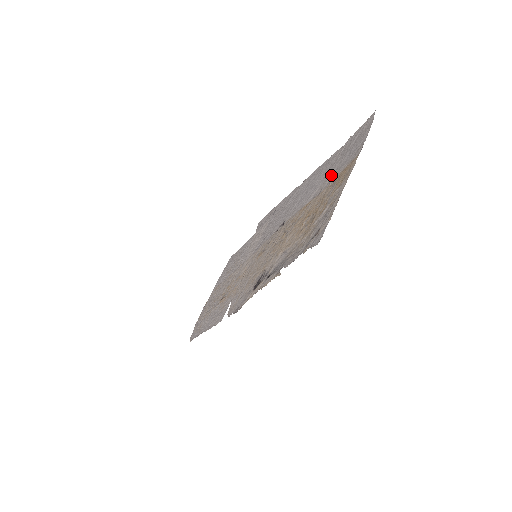
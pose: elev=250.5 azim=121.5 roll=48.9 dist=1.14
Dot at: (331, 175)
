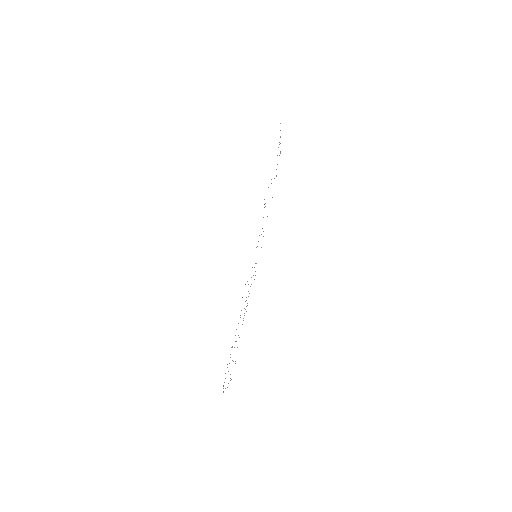
Dot at: occluded
